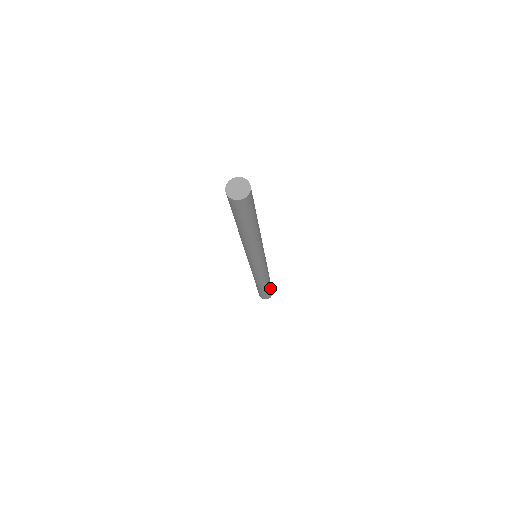
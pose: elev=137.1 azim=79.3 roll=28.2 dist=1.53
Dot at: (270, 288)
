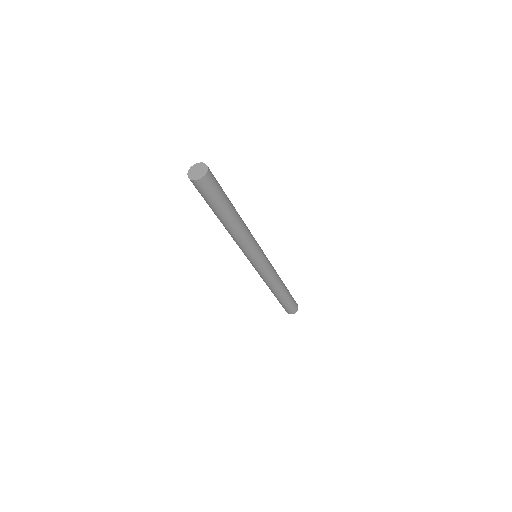
Dot at: (291, 299)
